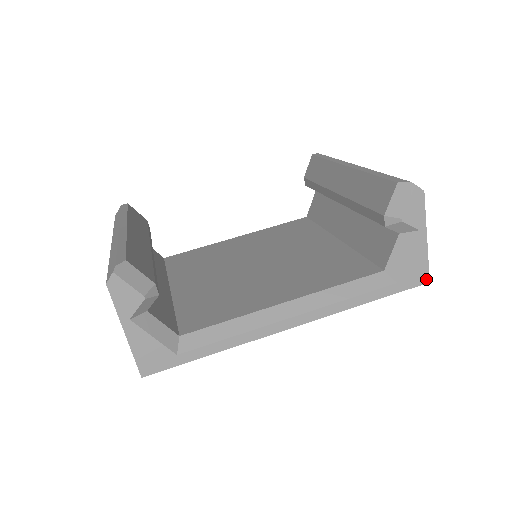
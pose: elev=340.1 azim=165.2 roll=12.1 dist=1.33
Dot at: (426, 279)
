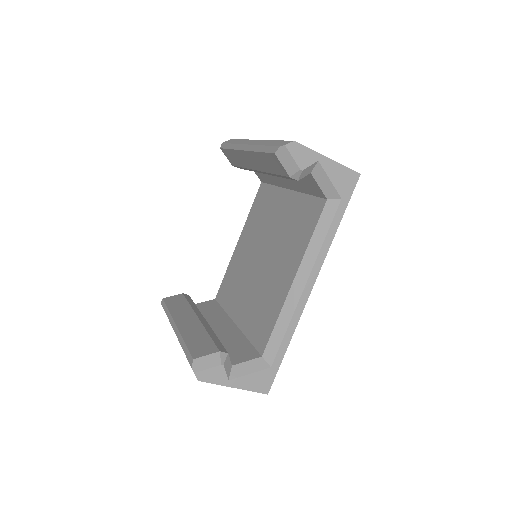
Dot at: (356, 175)
